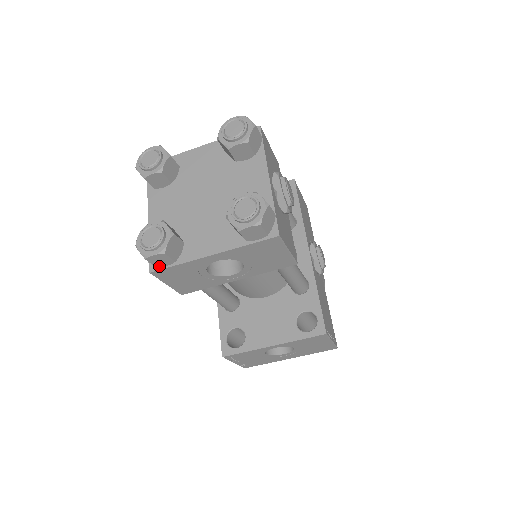
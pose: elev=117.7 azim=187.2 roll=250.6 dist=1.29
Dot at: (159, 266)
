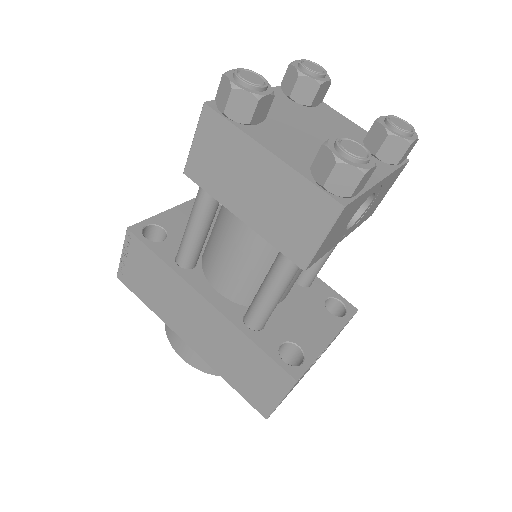
Dot at: (352, 195)
